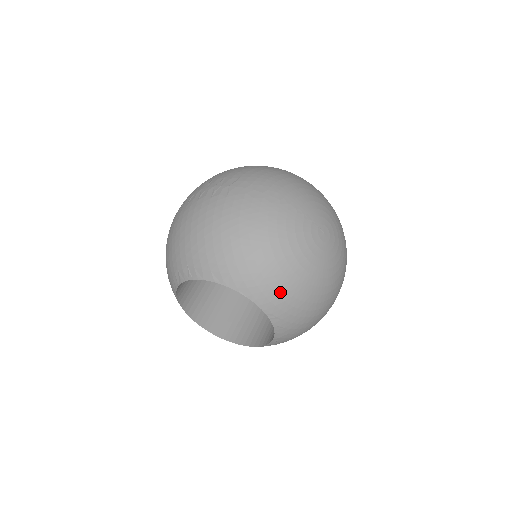
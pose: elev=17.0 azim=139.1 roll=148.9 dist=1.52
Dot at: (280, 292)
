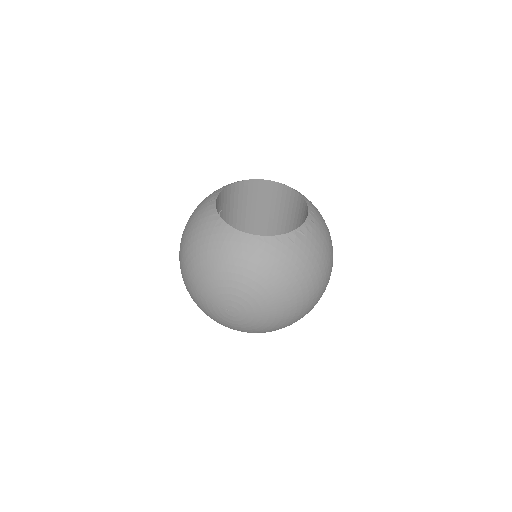
Dot at: occluded
